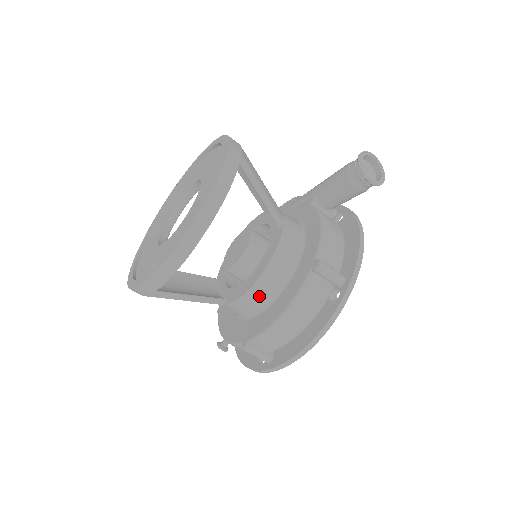
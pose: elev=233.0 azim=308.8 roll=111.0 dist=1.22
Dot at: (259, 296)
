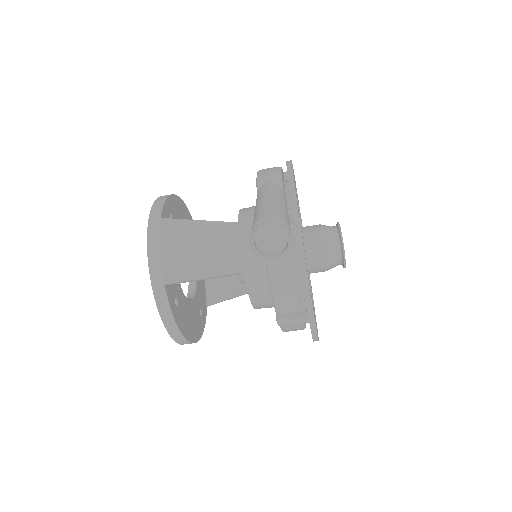
Dot at: occluded
